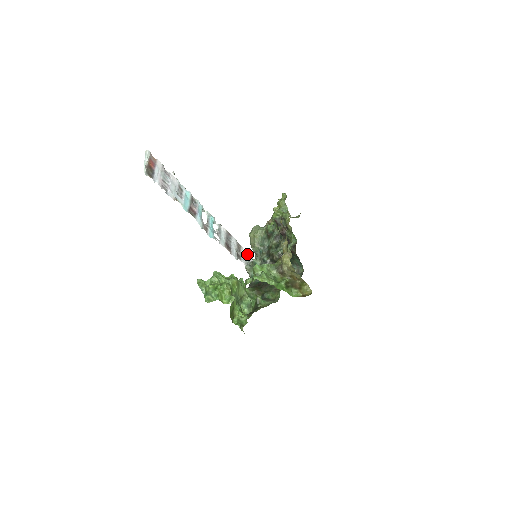
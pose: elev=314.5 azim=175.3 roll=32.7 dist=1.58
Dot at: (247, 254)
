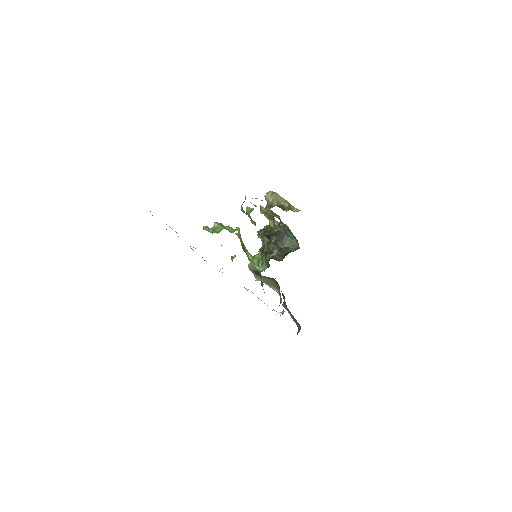
Dot at: occluded
